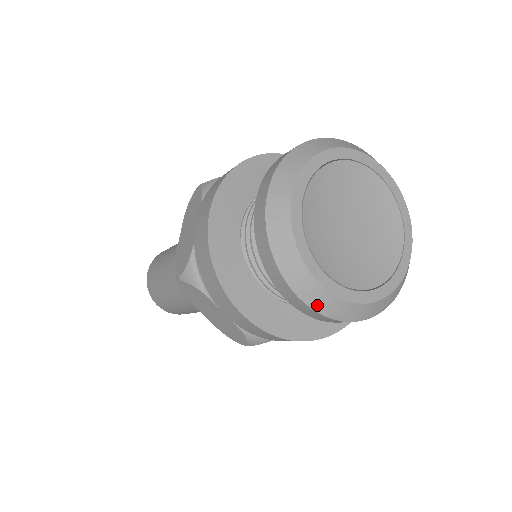
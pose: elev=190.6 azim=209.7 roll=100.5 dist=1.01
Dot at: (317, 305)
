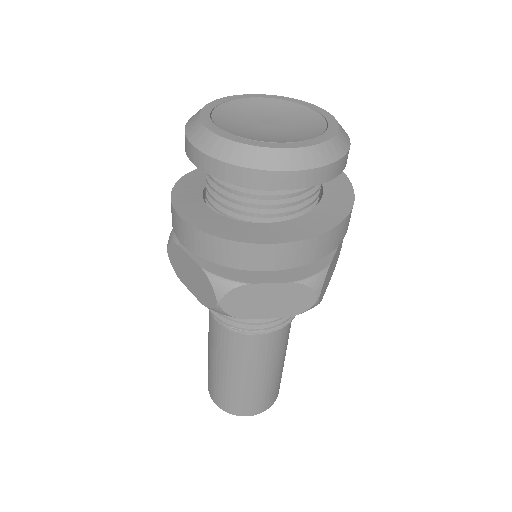
Dot at: (214, 152)
